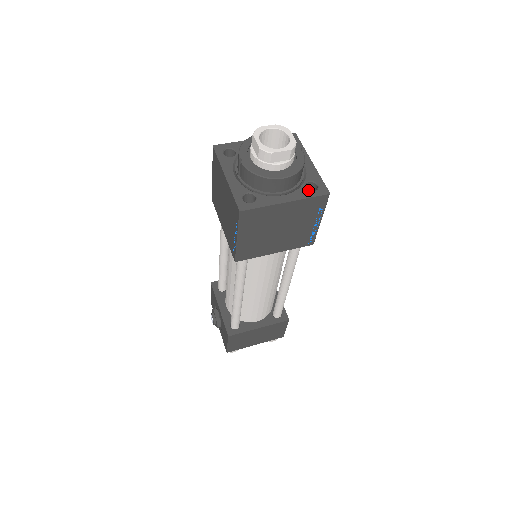
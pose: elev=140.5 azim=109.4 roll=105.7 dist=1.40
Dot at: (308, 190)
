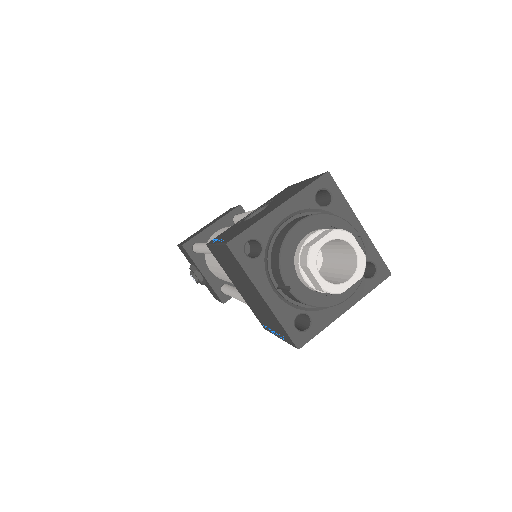
Dot at: (366, 279)
